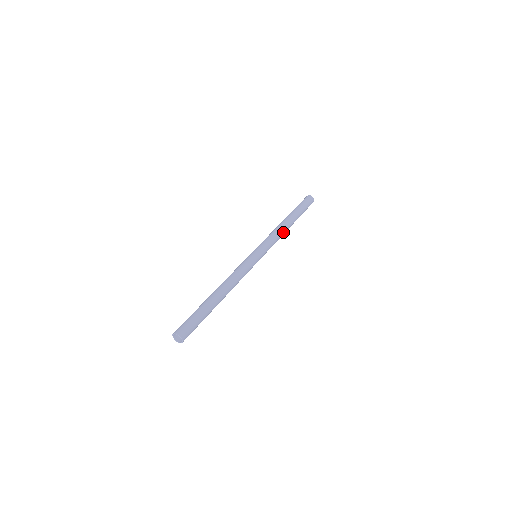
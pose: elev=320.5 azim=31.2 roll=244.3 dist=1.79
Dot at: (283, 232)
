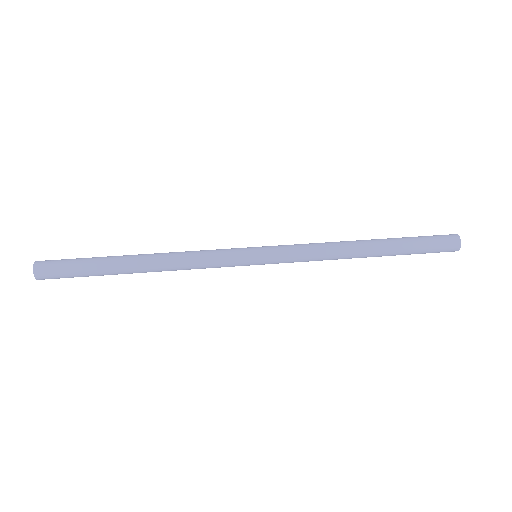
Dot at: (338, 254)
